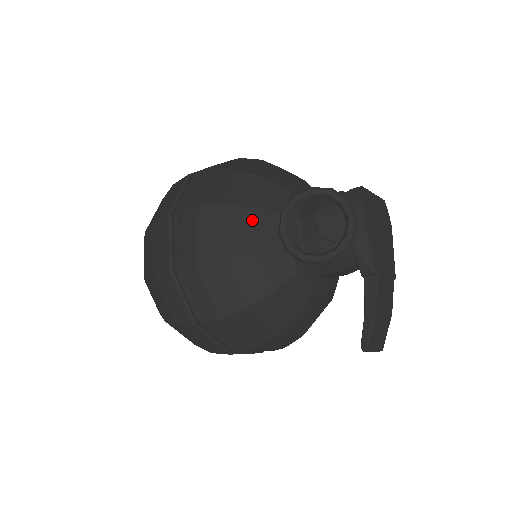
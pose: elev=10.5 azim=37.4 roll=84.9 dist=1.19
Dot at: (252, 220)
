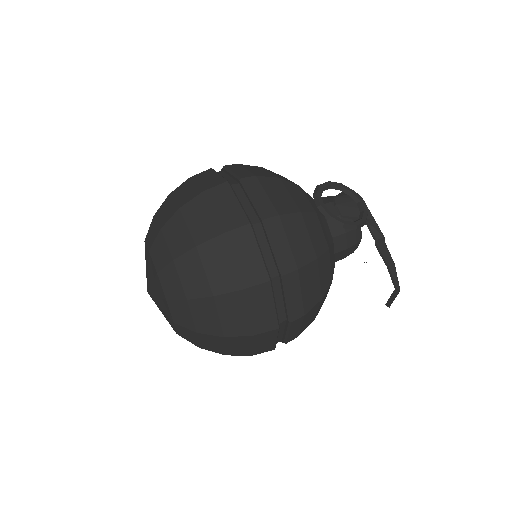
Dot at: (302, 193)
